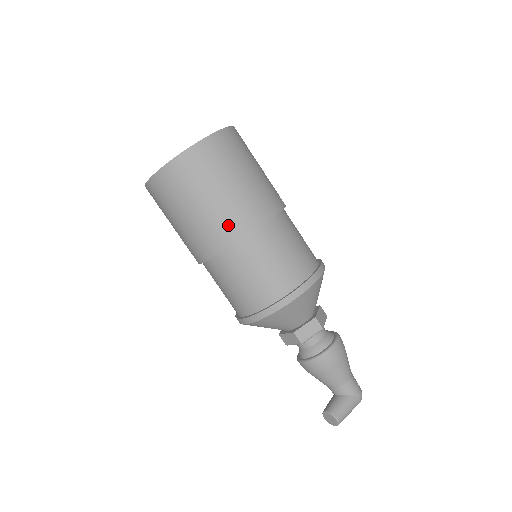
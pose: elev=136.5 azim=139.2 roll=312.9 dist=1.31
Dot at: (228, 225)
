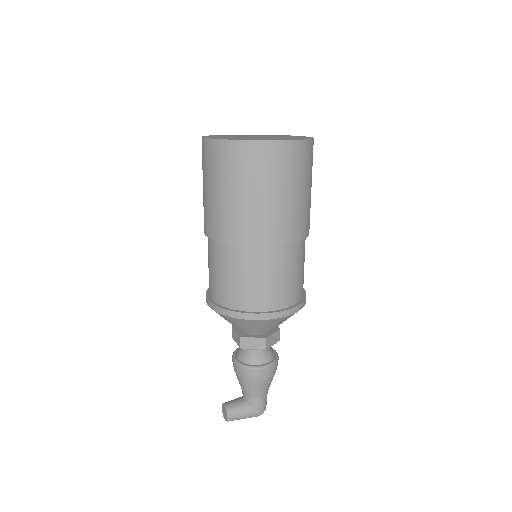
Dot at: (240, 227)
